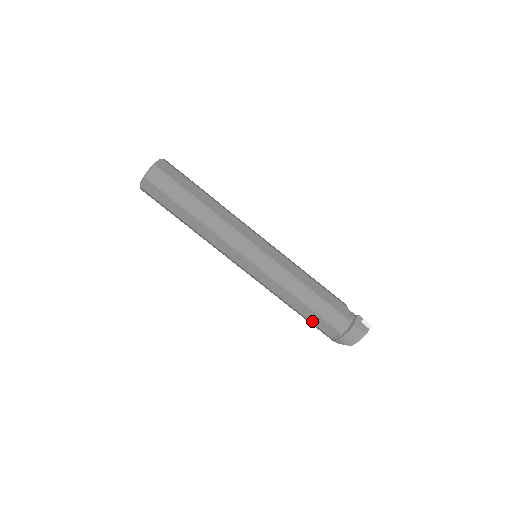
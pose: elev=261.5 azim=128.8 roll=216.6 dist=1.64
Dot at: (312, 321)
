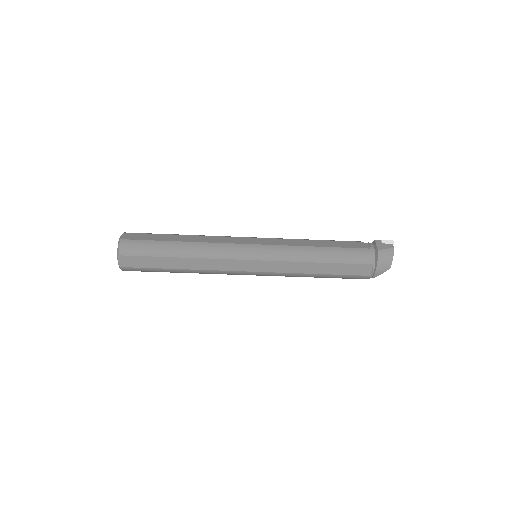
Dot at: (342, 274)
